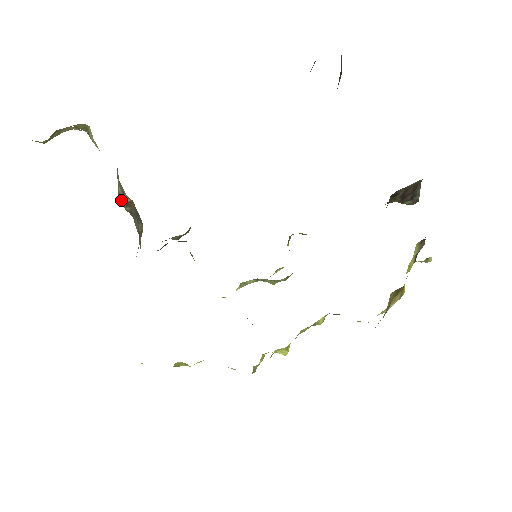
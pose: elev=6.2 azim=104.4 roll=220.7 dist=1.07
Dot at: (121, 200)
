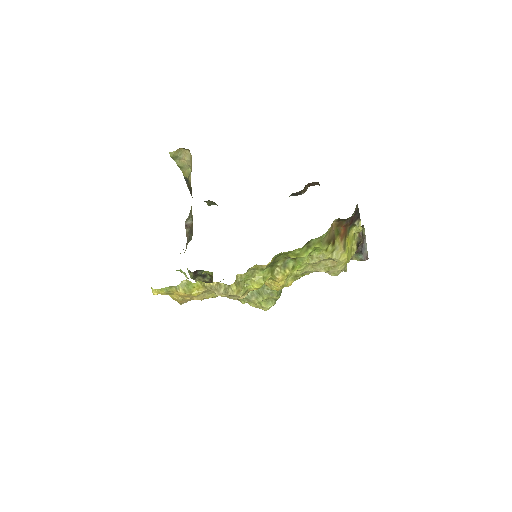
Dot at: (186, 222)
